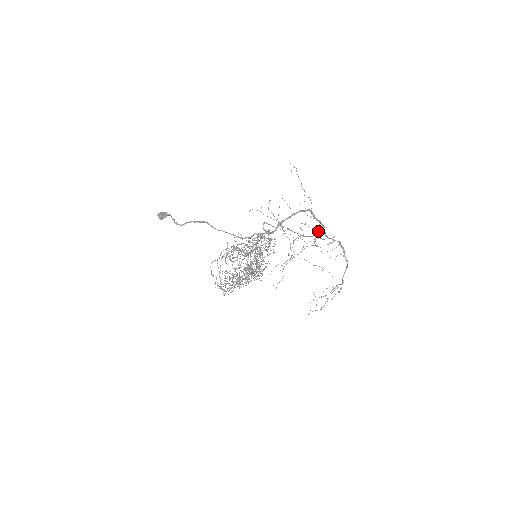
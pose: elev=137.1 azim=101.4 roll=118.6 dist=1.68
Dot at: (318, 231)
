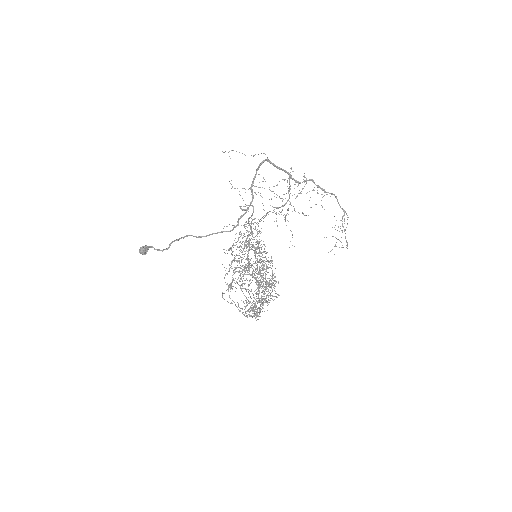
Dot at: (289, 189)
